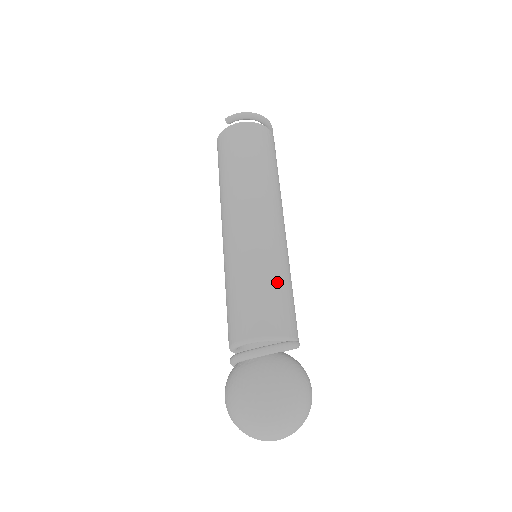
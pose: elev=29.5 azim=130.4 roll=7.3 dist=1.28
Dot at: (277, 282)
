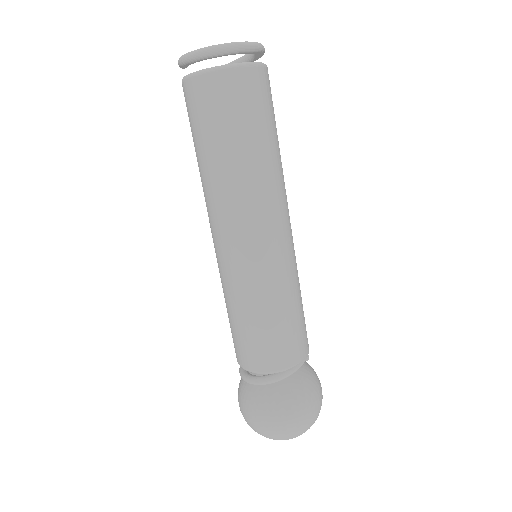
Dot at: (257, 316)
